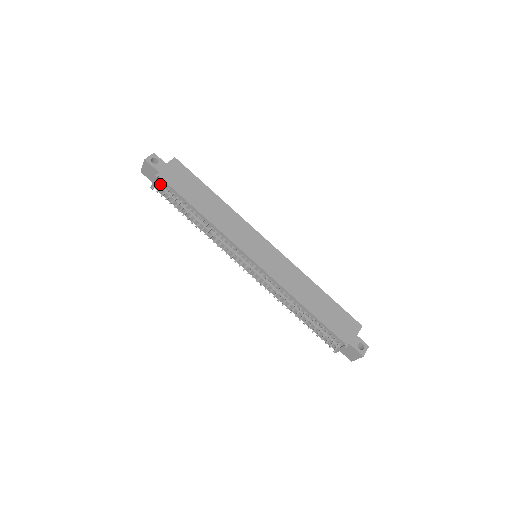
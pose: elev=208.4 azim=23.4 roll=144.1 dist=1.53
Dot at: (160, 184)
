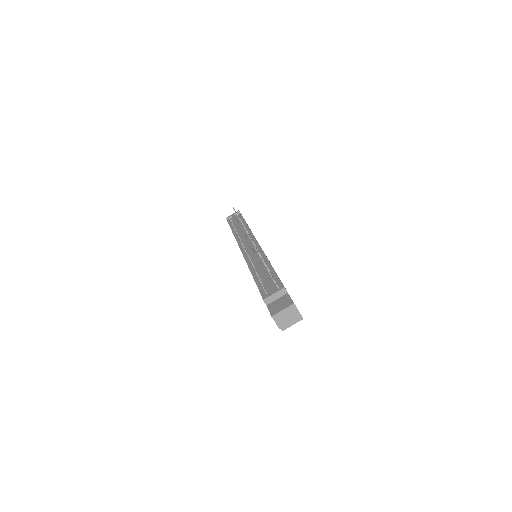
Dot at: (235, 216)
